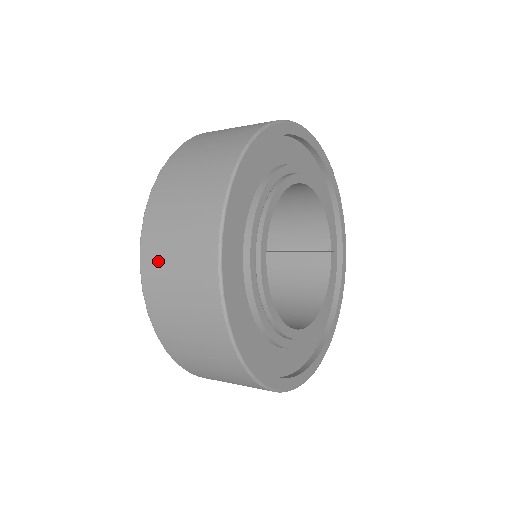
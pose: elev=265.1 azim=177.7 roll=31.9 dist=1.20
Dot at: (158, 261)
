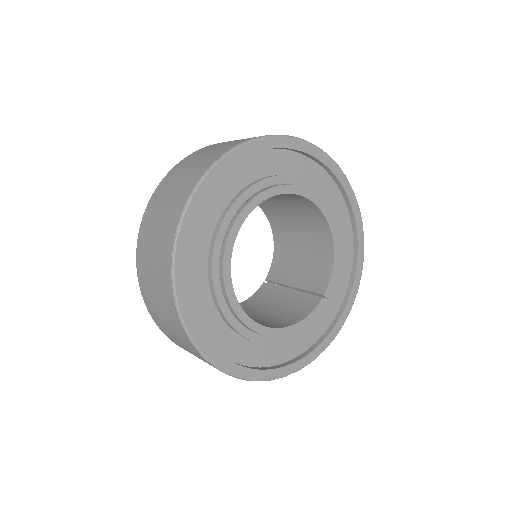
Dot at: (174, 176)
